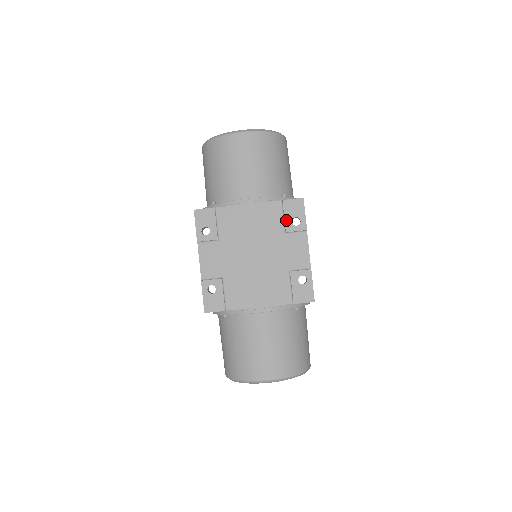
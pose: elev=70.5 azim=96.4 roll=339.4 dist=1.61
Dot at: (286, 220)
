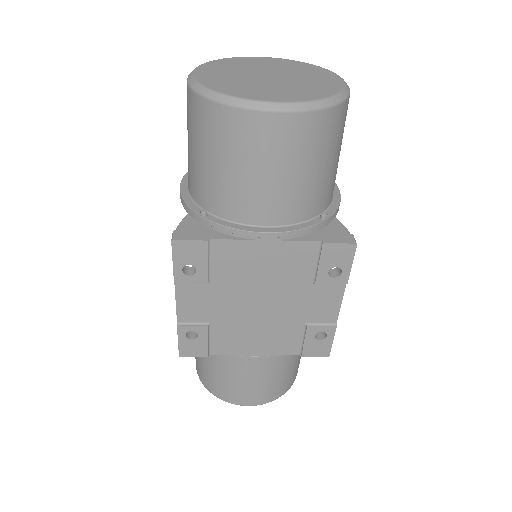
Dot at: (320, 269)
